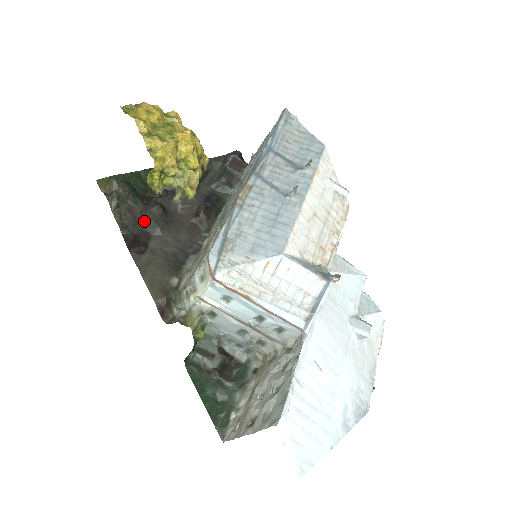
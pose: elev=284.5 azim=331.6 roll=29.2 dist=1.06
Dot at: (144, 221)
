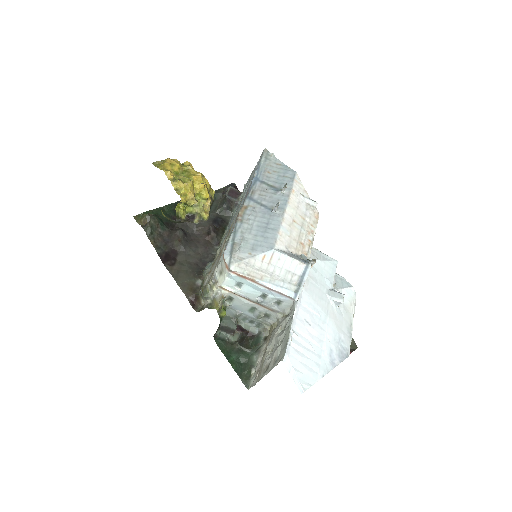
Dot at: (171, 242)
